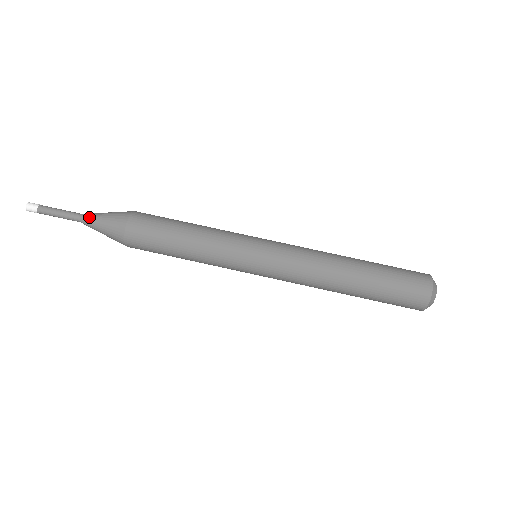
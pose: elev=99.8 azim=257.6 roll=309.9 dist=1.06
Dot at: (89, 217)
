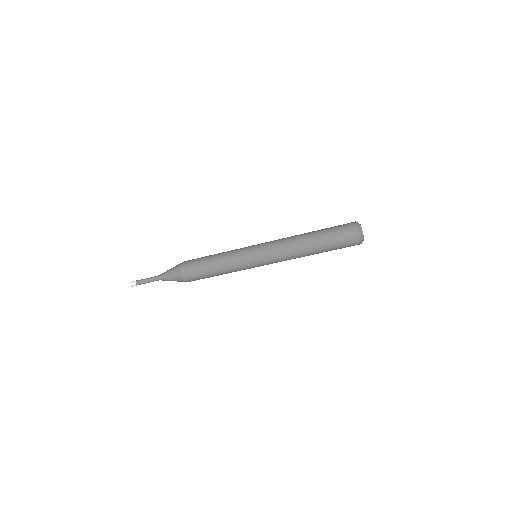
Dot at: (162, 277)
